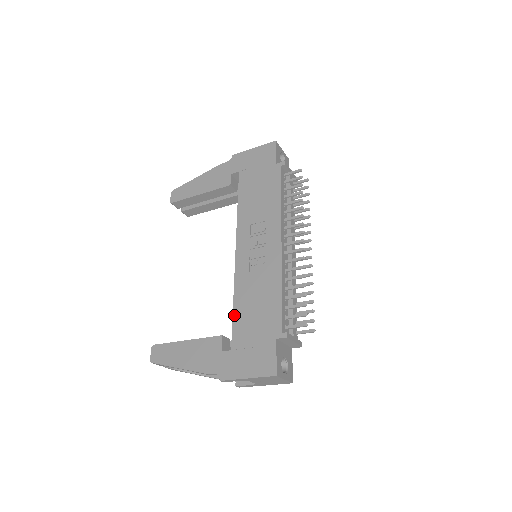
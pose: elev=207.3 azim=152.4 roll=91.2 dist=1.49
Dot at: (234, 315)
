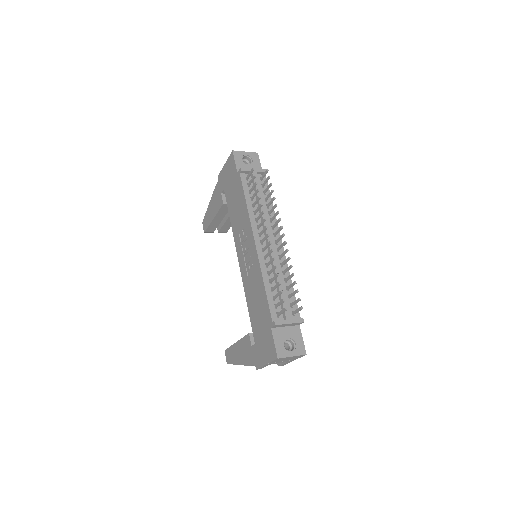
Dot at: (249, 315)
